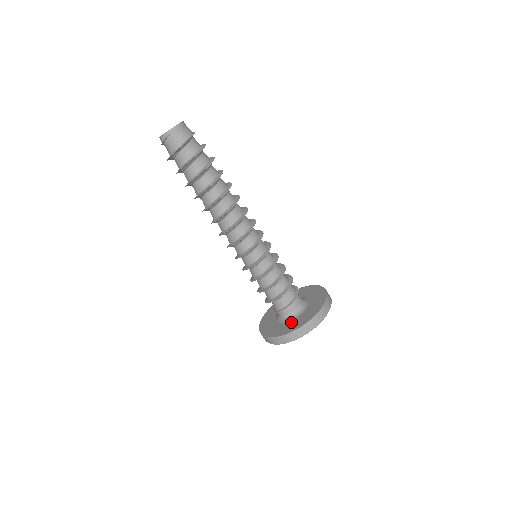
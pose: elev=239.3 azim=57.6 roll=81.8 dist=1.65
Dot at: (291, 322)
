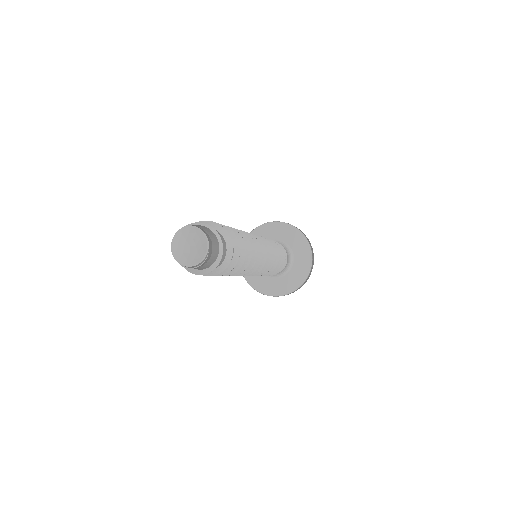
Dot at: (275, 281)
